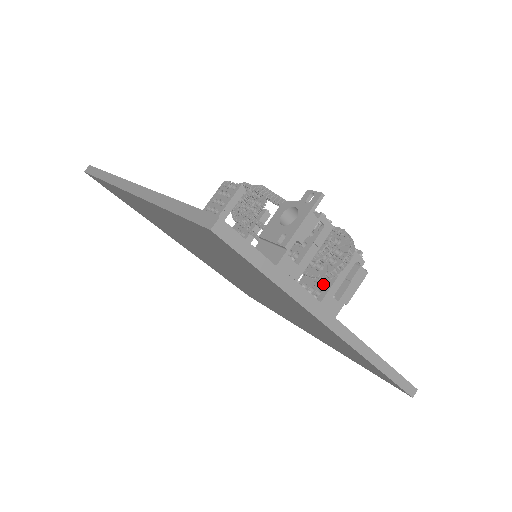
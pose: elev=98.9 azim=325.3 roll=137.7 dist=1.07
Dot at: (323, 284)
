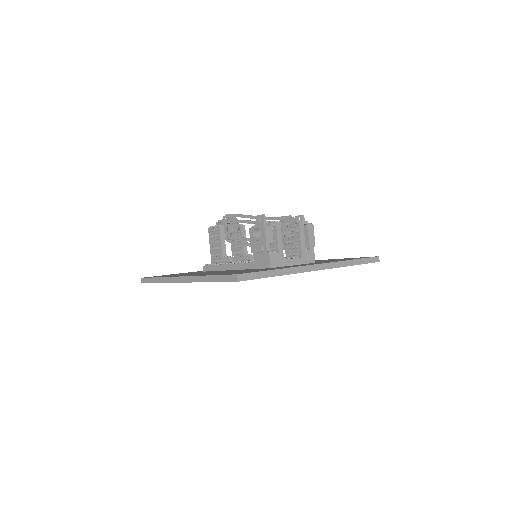
Dot at: (297, 247)
